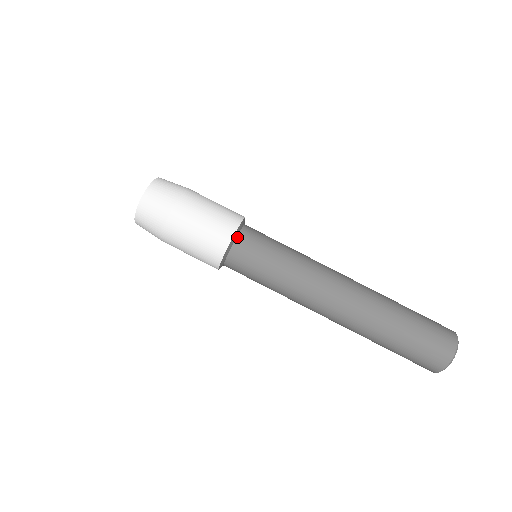
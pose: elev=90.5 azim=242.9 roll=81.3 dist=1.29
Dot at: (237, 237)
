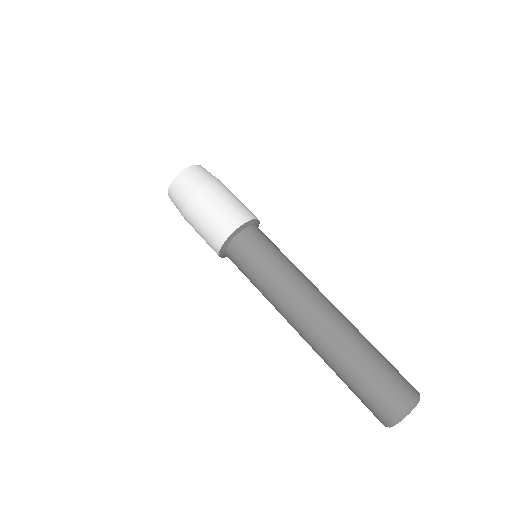
Dot at: (231, 242)
